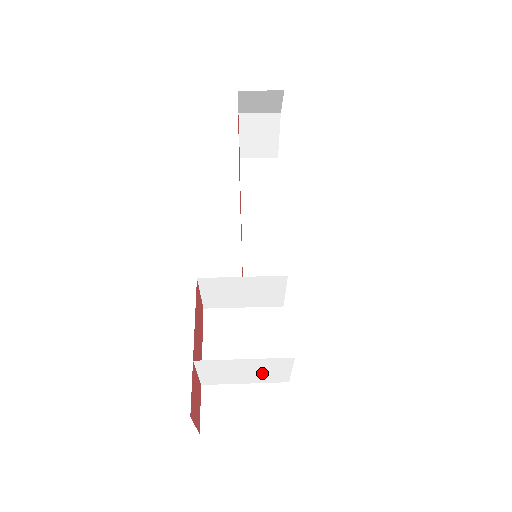
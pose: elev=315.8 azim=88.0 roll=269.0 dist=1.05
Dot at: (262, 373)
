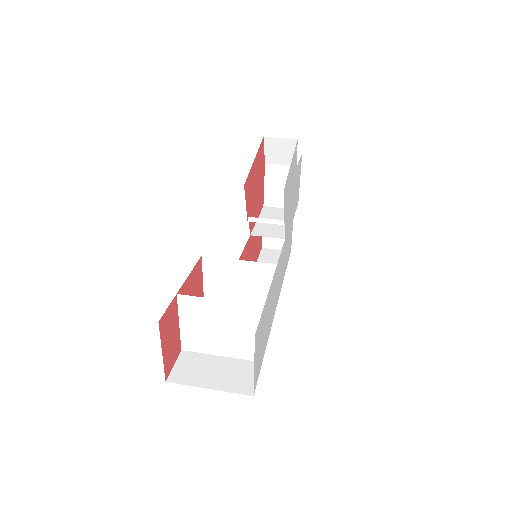
Dot at: (236, 335)
